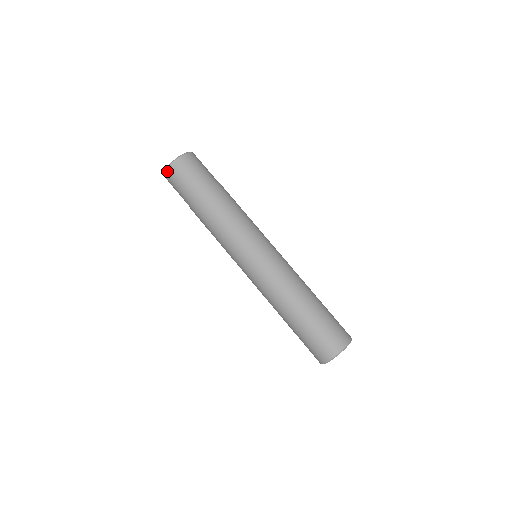
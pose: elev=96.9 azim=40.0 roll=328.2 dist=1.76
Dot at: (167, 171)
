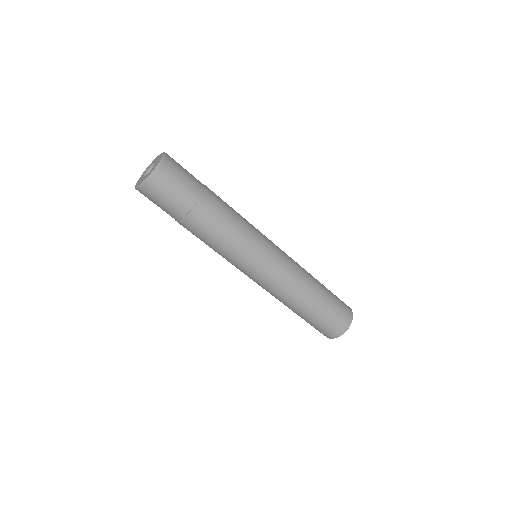
Dot at: occluded
